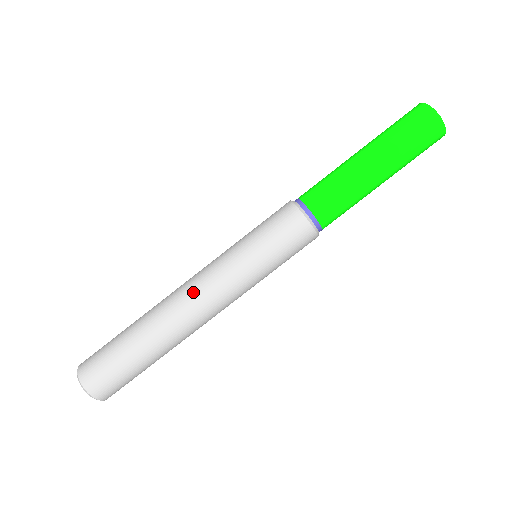
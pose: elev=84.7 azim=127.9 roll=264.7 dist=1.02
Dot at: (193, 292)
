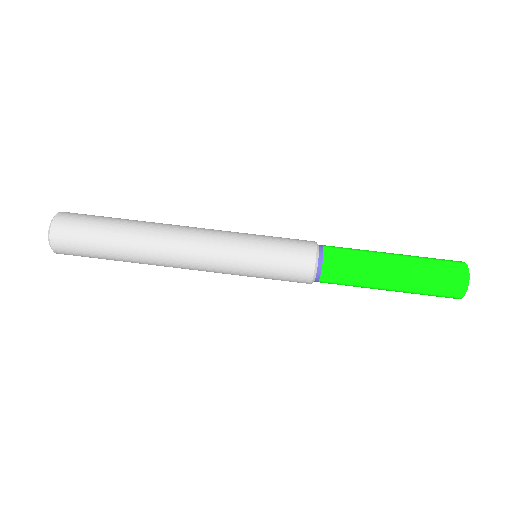
Dot at: (190, 239)
